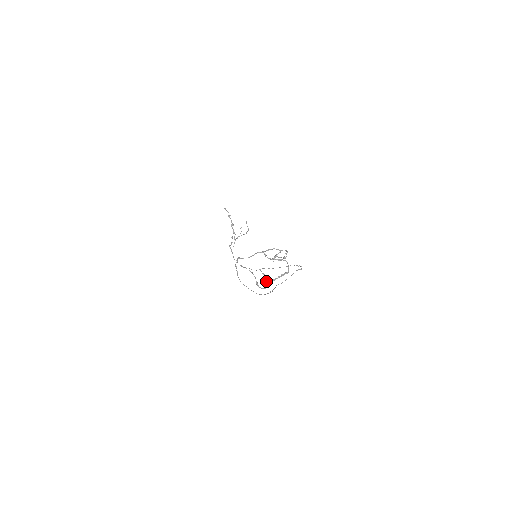
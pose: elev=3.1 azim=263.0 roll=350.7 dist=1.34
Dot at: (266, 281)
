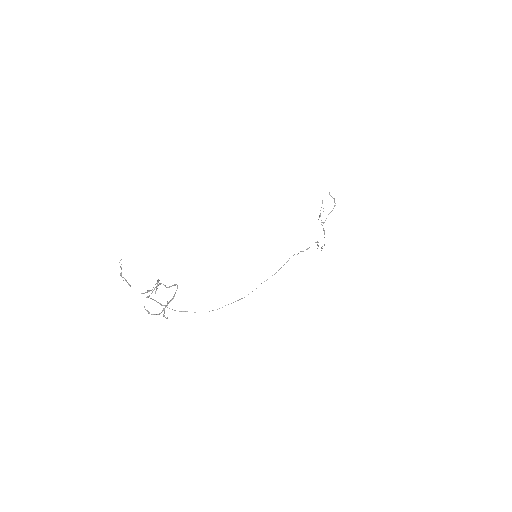
Dot at: occluded
